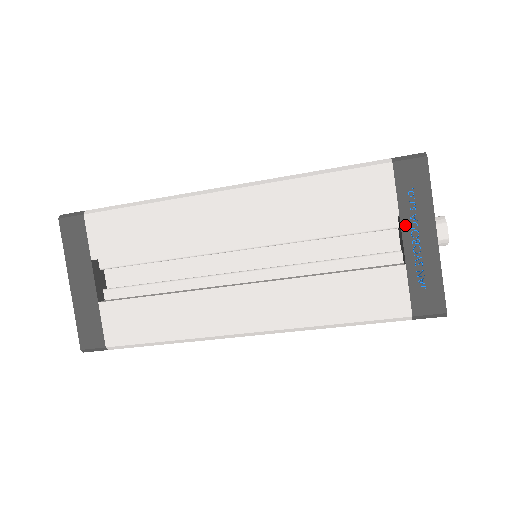
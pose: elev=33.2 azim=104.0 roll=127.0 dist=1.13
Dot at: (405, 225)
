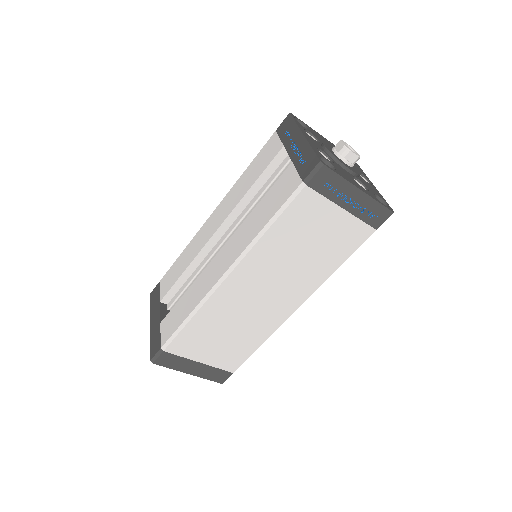
Dot at: (287, 147)
